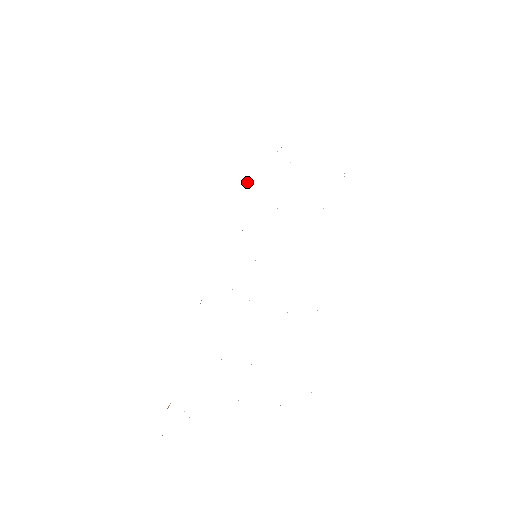
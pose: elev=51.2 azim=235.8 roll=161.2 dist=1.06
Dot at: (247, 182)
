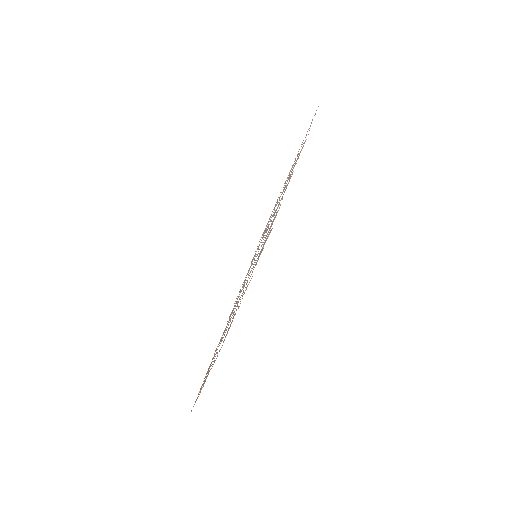
Dot at: (271, 214)
